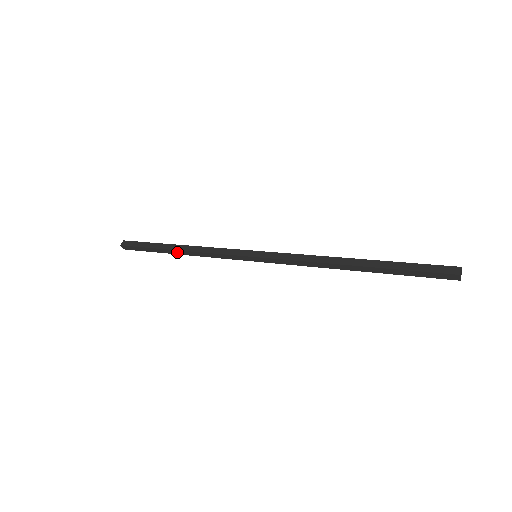
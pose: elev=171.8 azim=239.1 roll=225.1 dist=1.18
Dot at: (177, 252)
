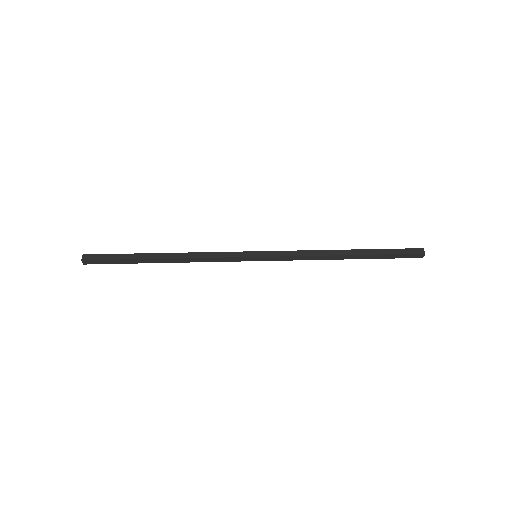
Dot at: (164, 260)
